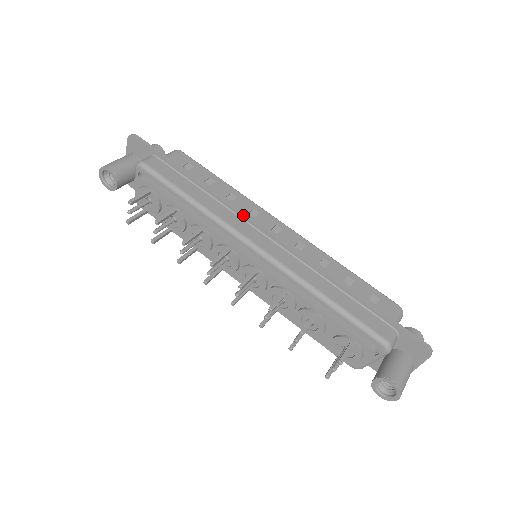
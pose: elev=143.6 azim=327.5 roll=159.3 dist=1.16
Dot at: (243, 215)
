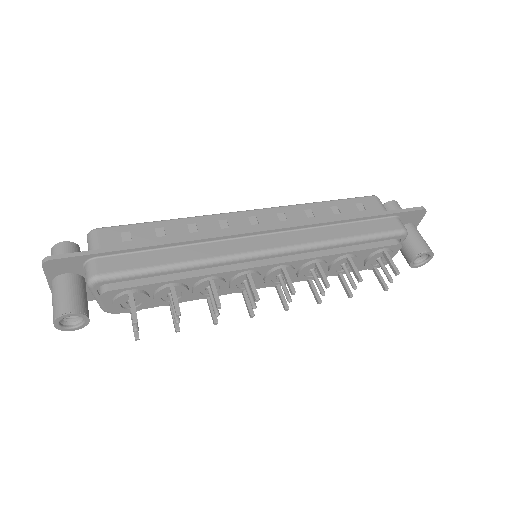
Dot at: (229, 236)
